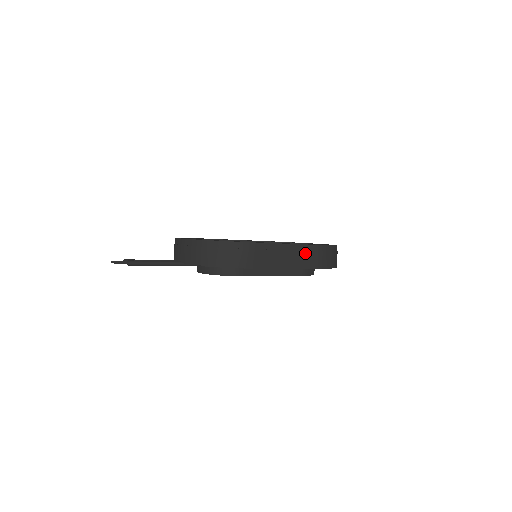
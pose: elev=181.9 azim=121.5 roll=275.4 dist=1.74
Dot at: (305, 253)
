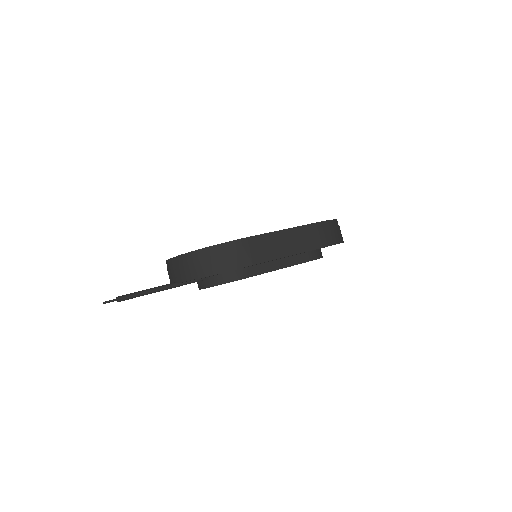
Dot at: (304, 235)
